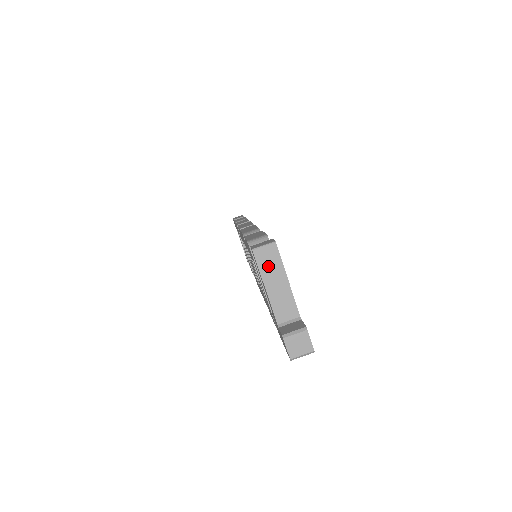
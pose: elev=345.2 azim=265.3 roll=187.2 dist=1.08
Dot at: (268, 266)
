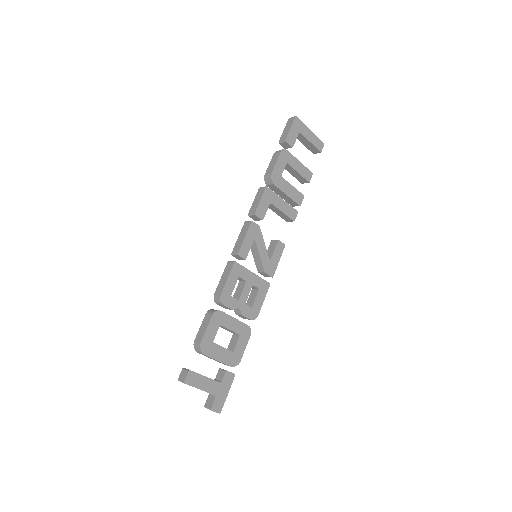
Dot at: occluded
